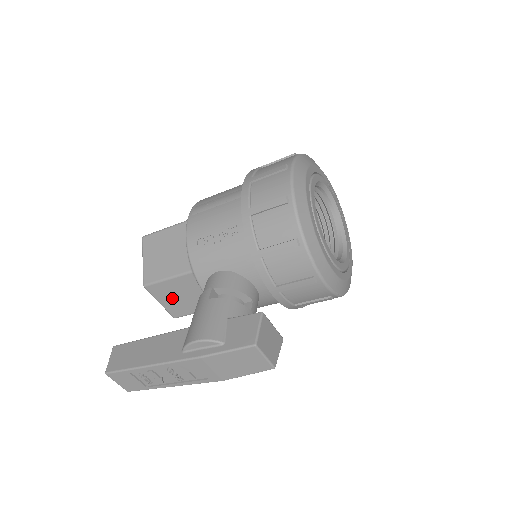
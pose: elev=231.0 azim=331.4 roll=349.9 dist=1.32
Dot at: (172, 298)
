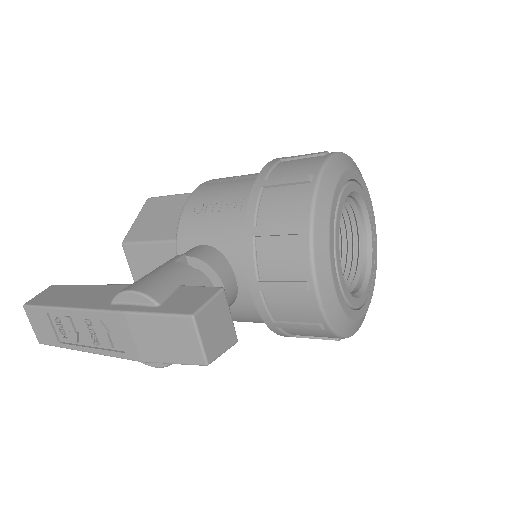
Dot at: (146, 270)
